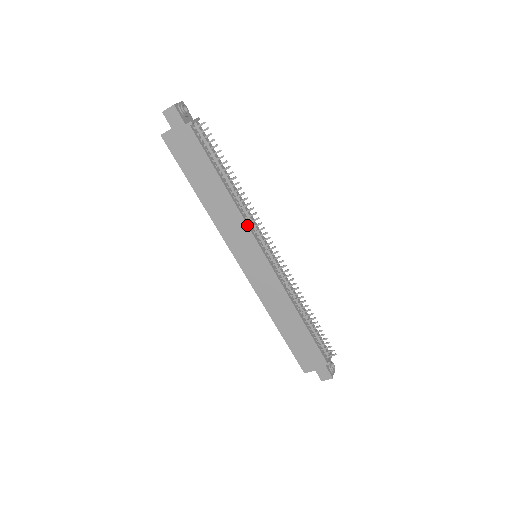
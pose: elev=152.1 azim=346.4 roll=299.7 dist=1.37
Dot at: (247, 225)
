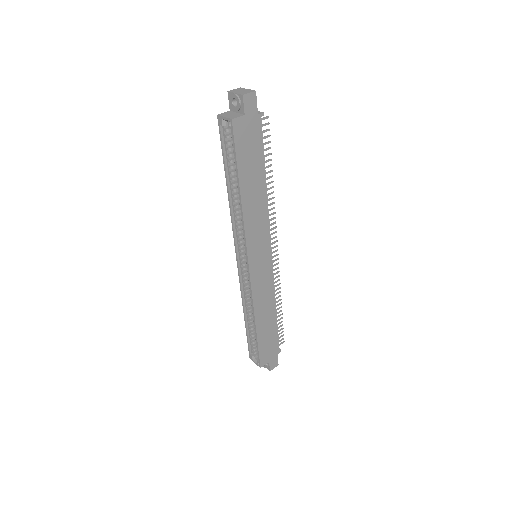
Dot at: (269, 224)
